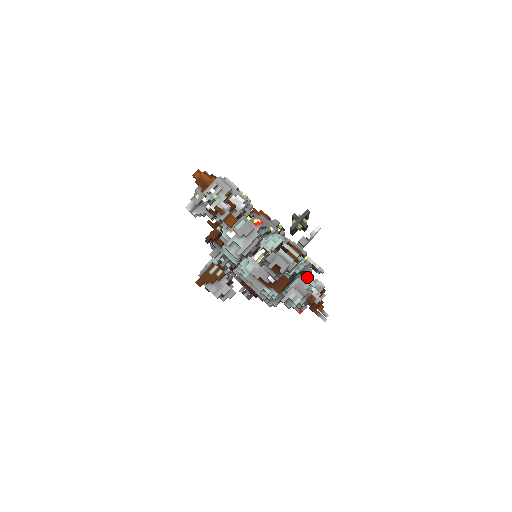
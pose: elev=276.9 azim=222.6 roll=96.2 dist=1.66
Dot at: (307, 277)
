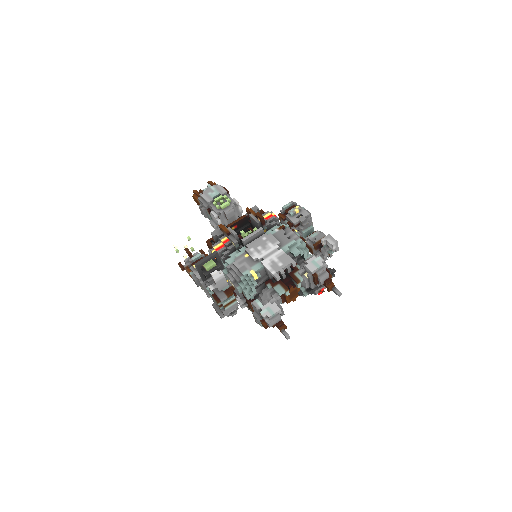
Dot at: (272, 286)
